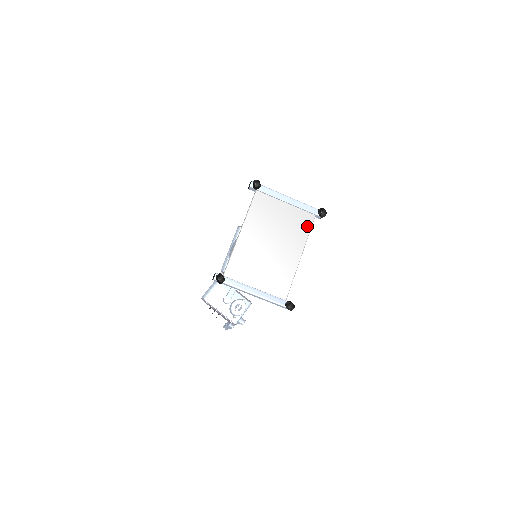
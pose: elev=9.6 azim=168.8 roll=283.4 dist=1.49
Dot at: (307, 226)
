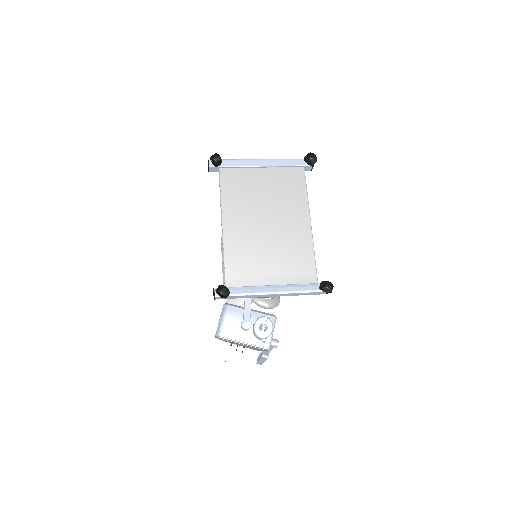
Dot at: (300, 184)
